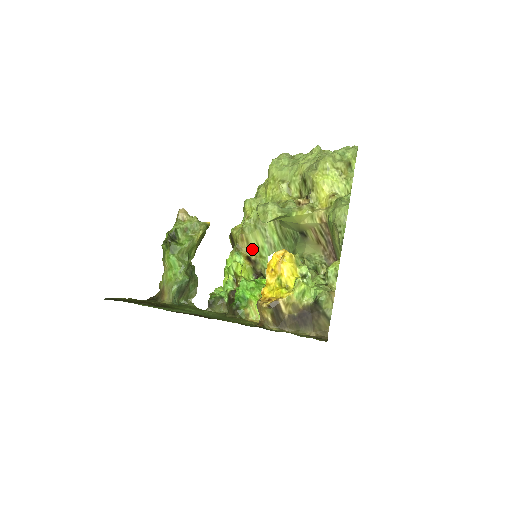
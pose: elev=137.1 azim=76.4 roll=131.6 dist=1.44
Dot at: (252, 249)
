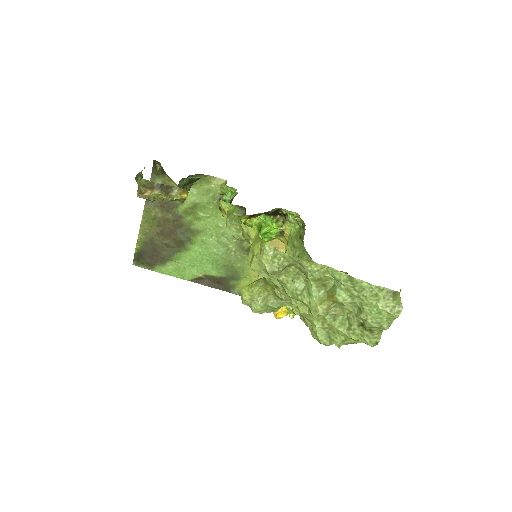
Dot at: occluded
